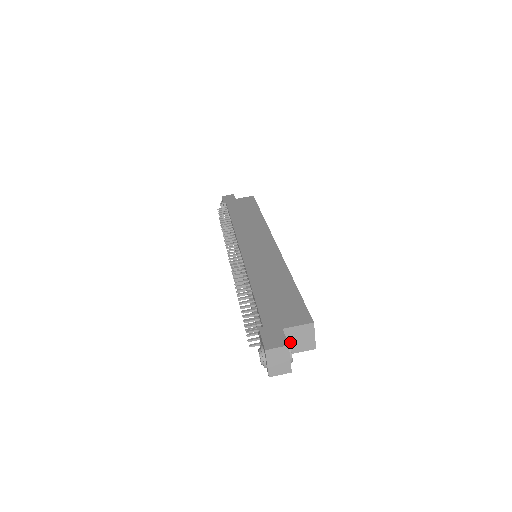
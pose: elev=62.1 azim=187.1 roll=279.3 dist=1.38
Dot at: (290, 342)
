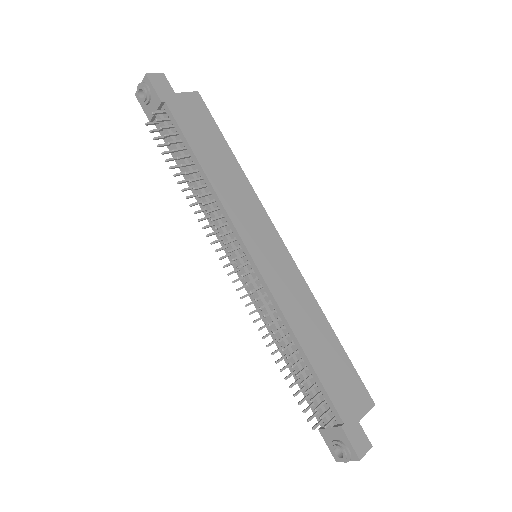
Dot at: occluded
